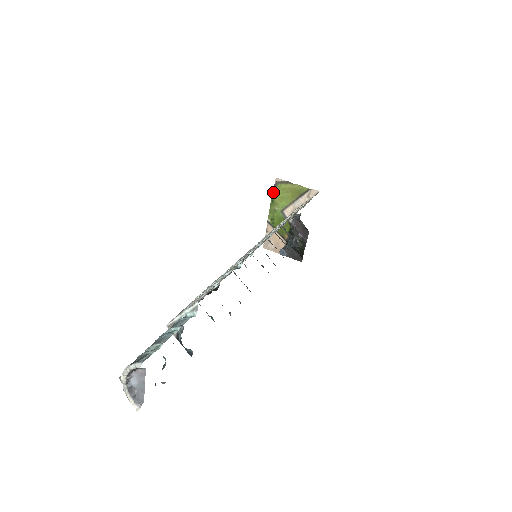
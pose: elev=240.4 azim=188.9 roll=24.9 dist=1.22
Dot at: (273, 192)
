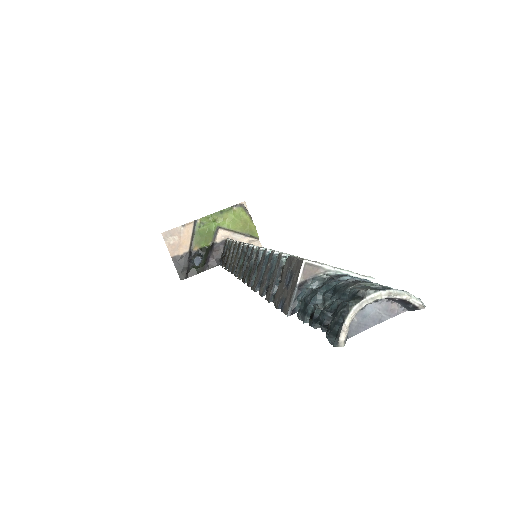
Dot at: (231, 207)
